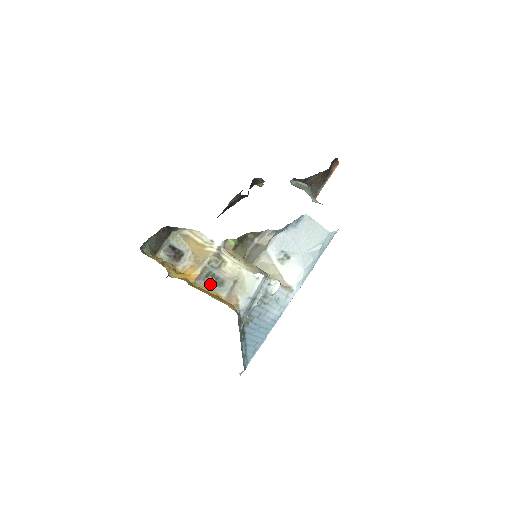
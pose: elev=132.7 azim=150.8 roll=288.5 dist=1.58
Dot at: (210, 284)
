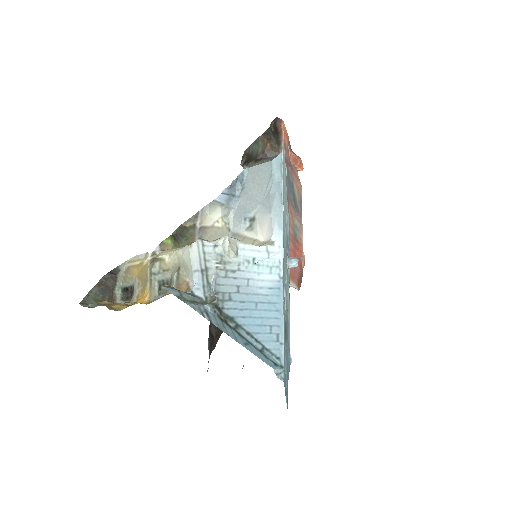
Dot at: (164, 293)
